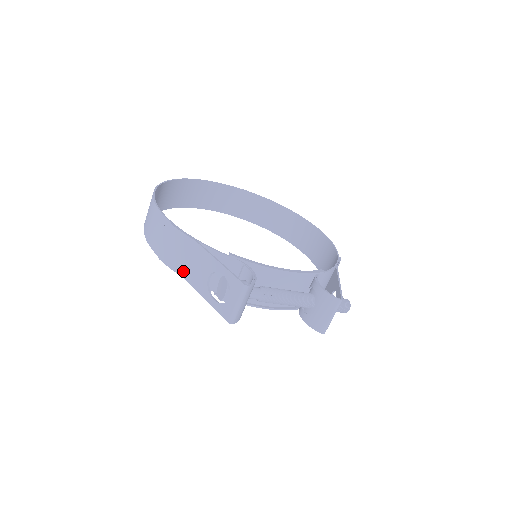
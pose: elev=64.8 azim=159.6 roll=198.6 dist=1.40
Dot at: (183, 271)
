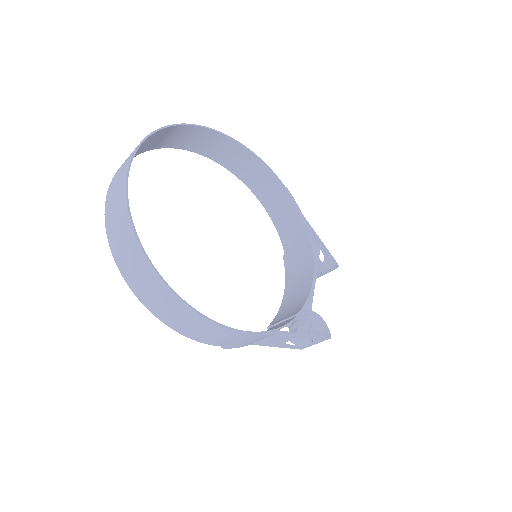
Dot at: (253, 343)
